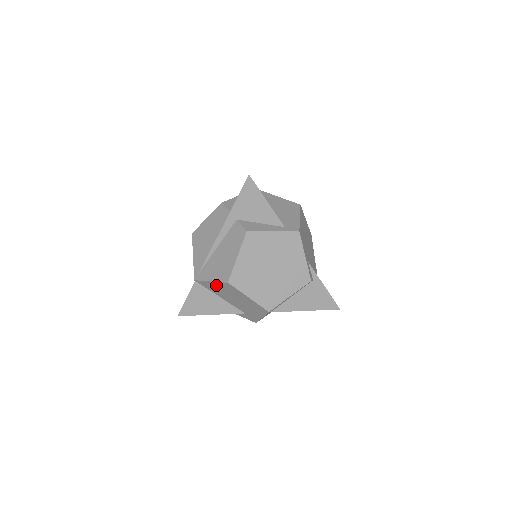
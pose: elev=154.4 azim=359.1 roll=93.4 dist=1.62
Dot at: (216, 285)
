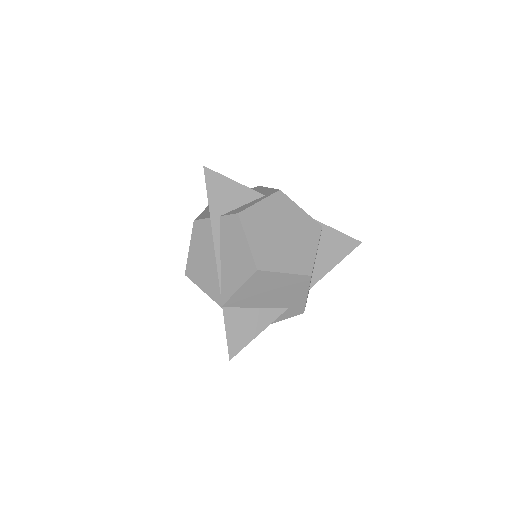
Dot at: (246, 289)
